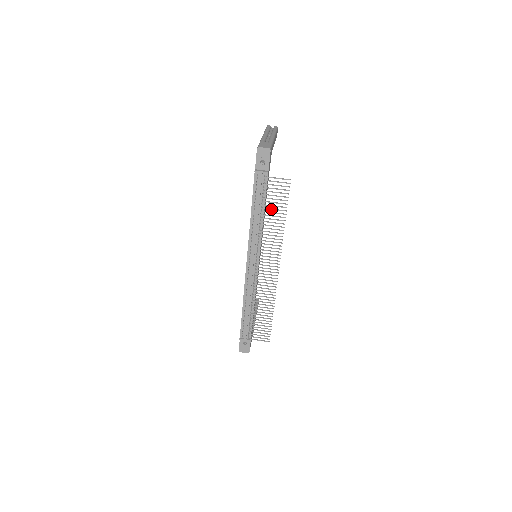
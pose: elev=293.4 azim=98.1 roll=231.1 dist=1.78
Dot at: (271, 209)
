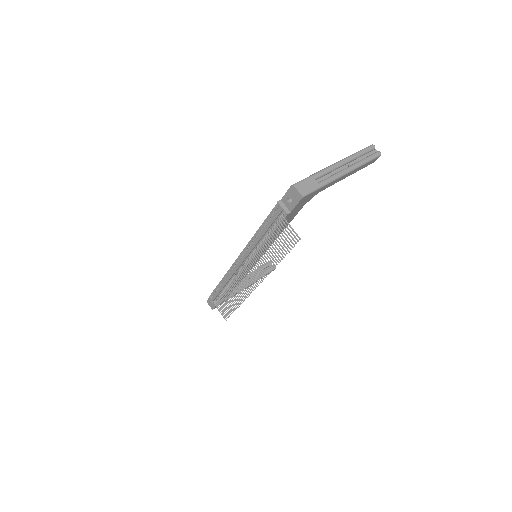
Dot at: (273, 243)
